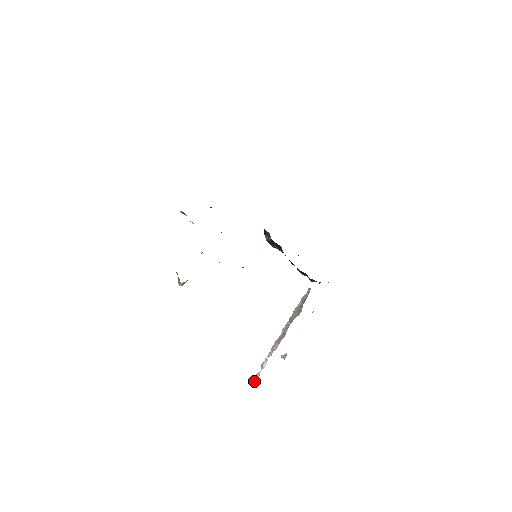
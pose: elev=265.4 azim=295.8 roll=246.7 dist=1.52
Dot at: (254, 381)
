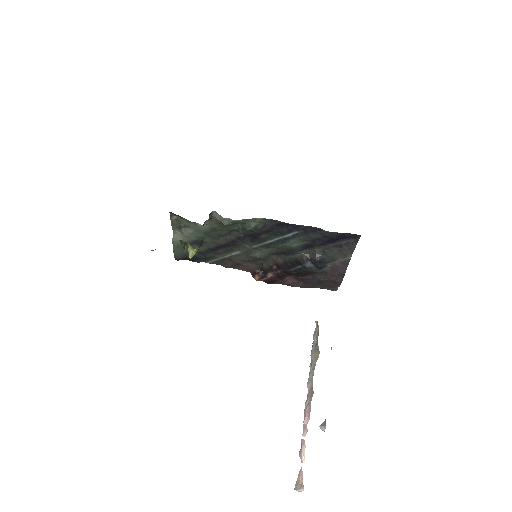
Dot at: (298, 489)
